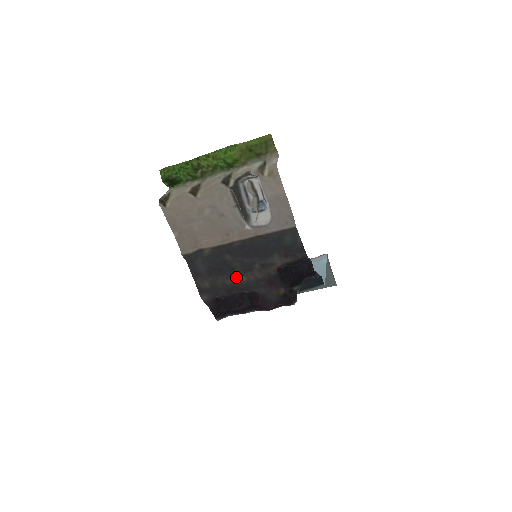
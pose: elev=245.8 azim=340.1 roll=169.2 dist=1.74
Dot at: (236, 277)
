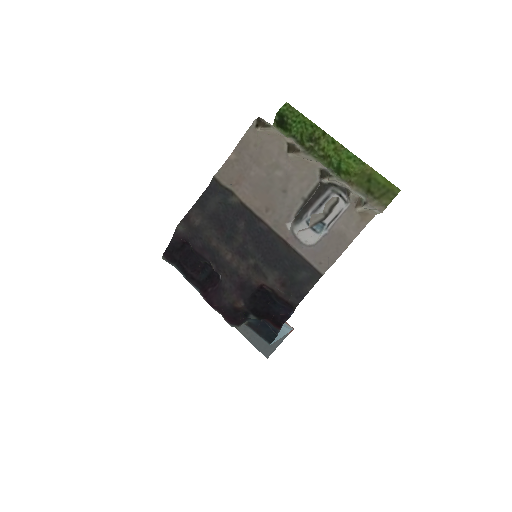
Dot at: (225, 247)
